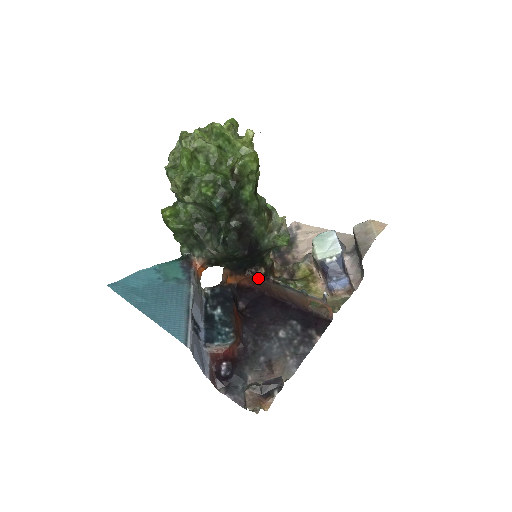
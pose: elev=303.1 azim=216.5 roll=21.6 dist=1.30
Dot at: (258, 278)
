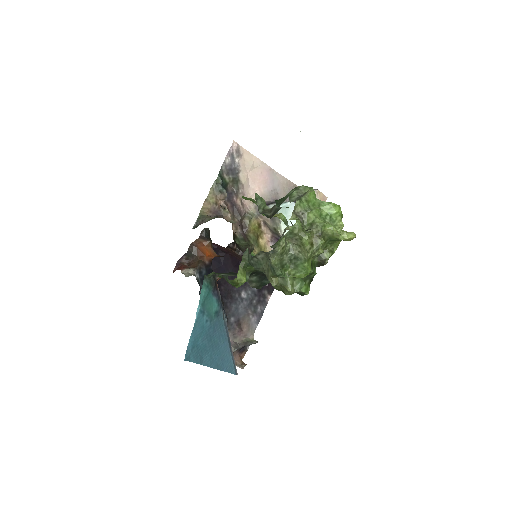
Dot at: (234, 252)
